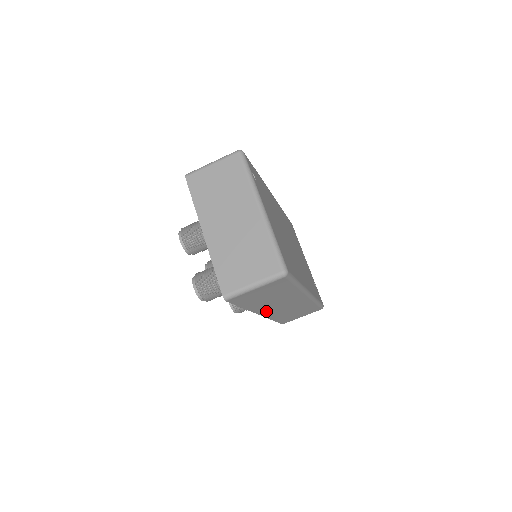
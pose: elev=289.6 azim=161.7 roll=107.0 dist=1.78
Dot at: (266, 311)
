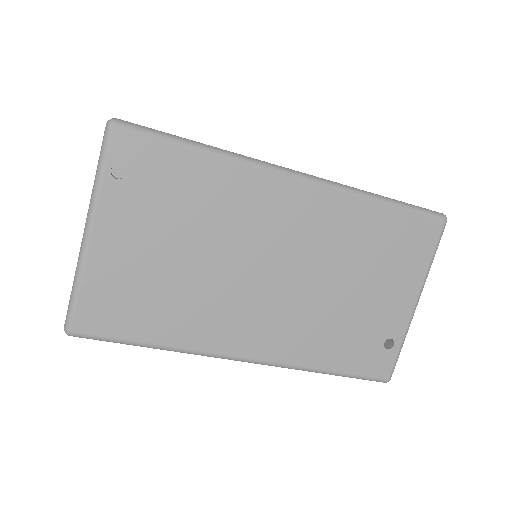
Dot at: occluded
